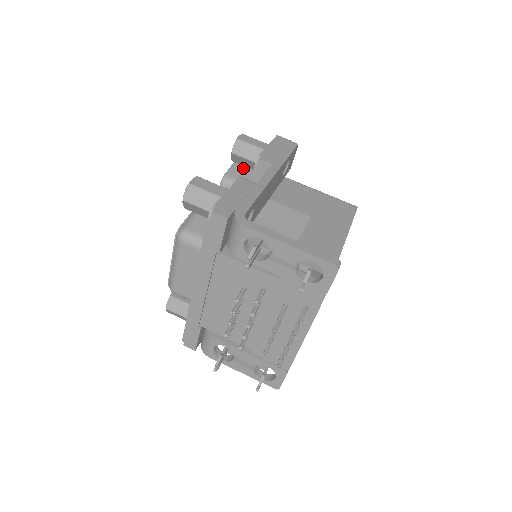
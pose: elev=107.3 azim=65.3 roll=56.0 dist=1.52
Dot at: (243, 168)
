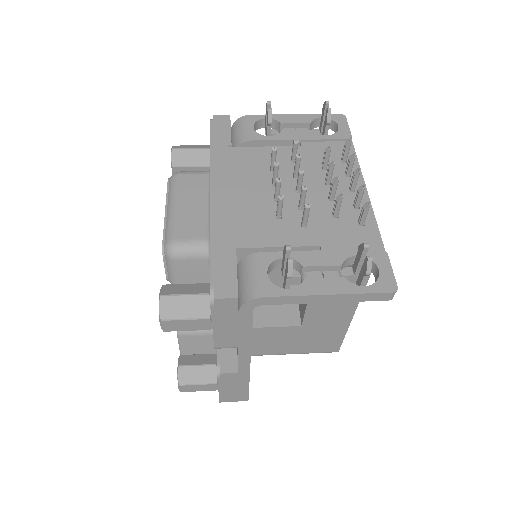
Dot at: occluded
